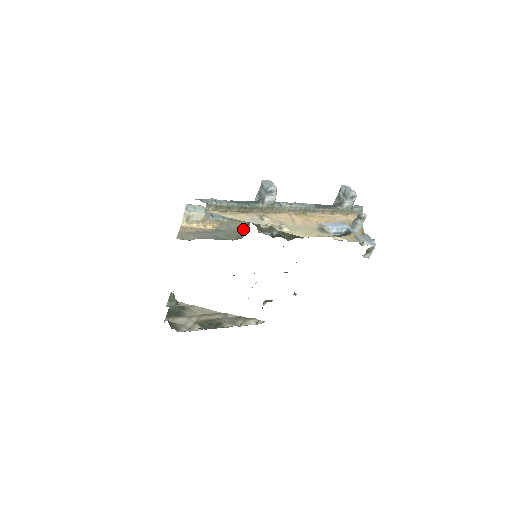
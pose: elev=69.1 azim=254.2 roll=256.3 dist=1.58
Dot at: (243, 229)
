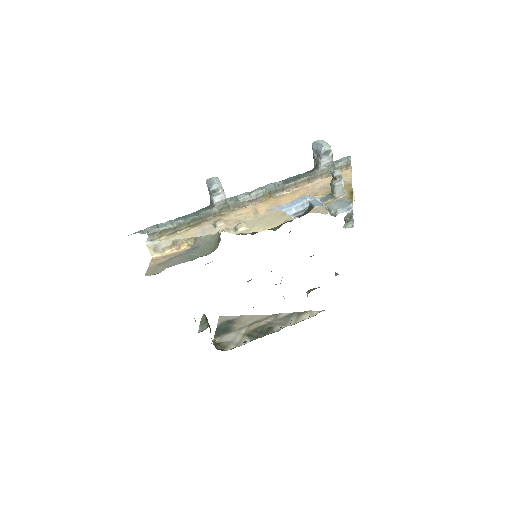
Dot at: (218, 237)
